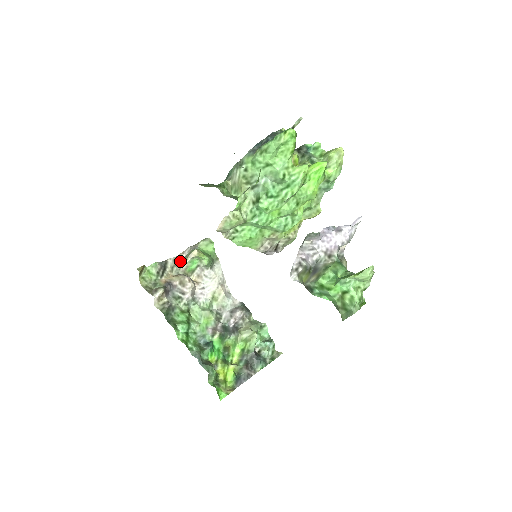
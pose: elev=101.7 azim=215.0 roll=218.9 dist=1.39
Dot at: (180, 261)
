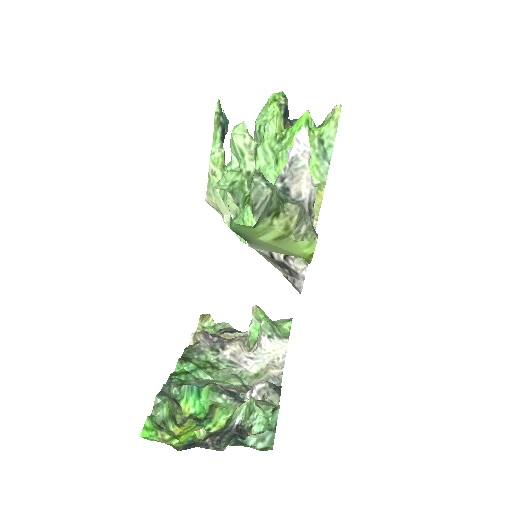
Dot at: occluded
